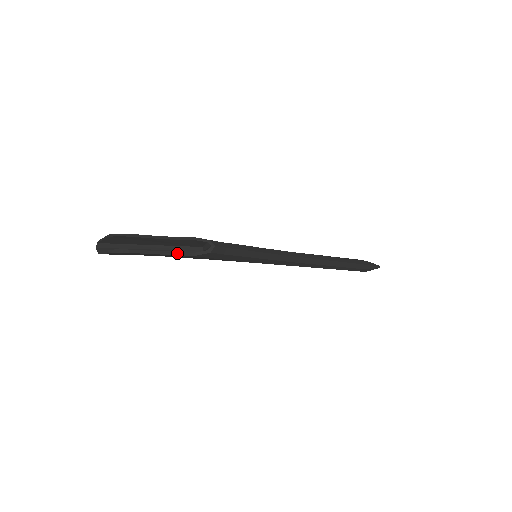
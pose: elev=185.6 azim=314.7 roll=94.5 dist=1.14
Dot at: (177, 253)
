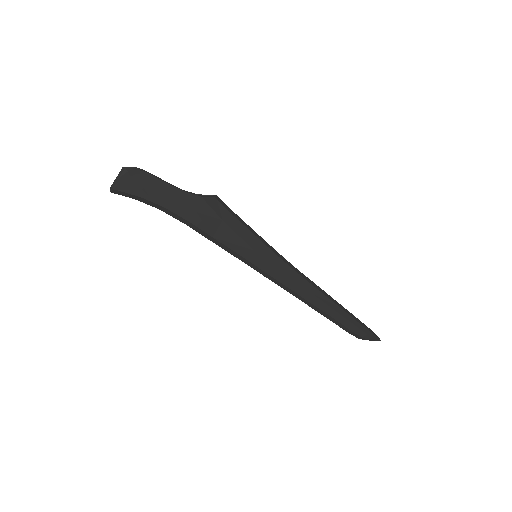
Dot at: (186, 192)
